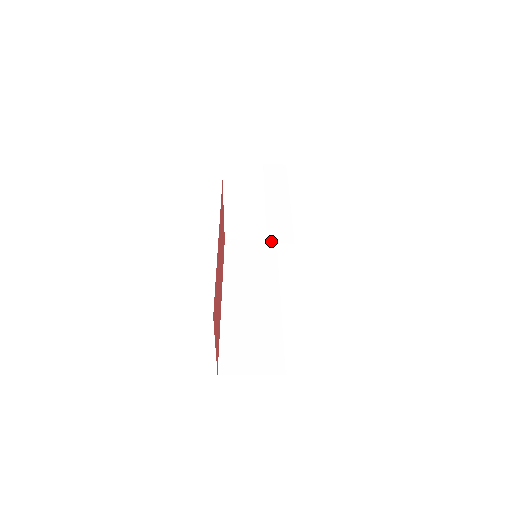
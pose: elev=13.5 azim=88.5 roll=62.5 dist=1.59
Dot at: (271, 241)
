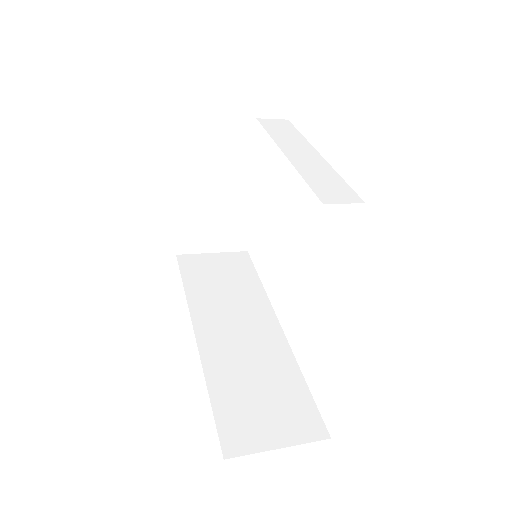
Dot at: (328, 201)
